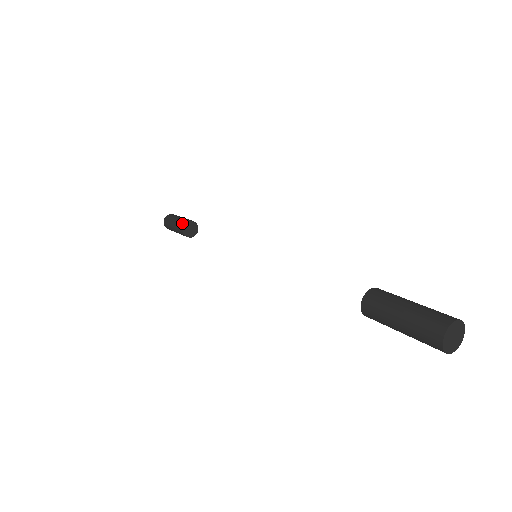
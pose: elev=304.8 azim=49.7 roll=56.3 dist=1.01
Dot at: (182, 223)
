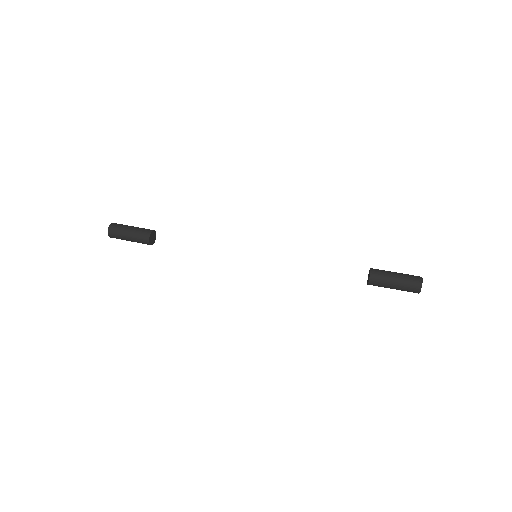
Dot at: (145, 242)
